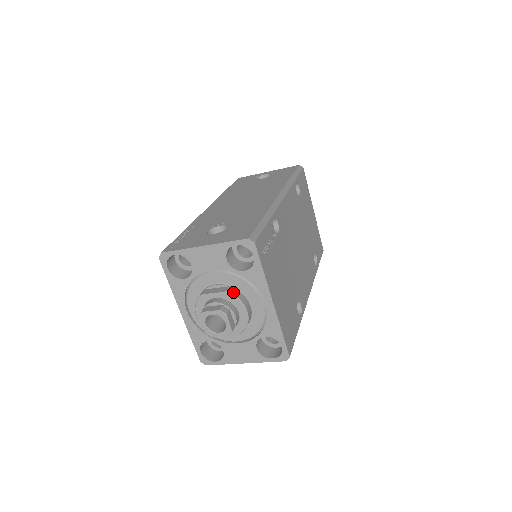
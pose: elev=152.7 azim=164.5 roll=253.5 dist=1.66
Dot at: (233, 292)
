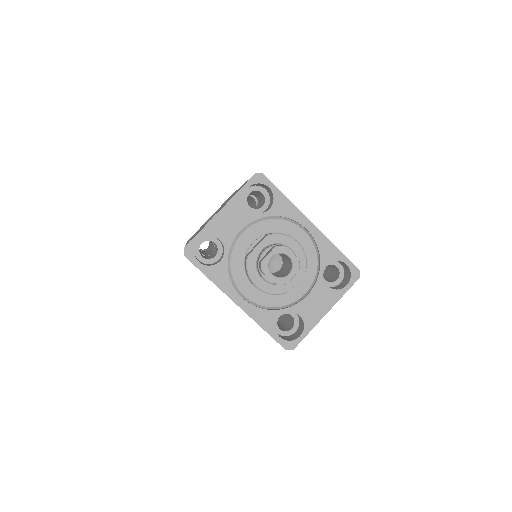
Dot at: (273, 233)
